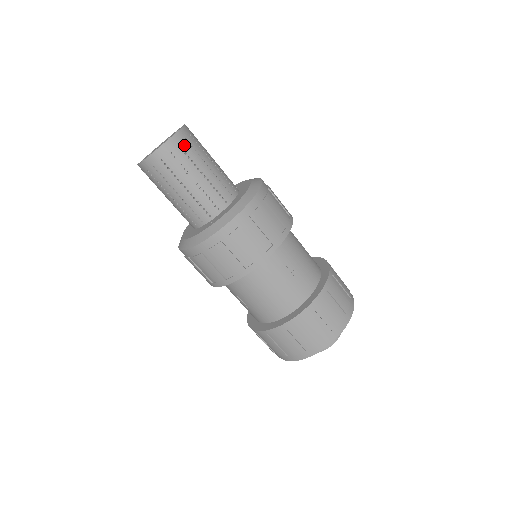
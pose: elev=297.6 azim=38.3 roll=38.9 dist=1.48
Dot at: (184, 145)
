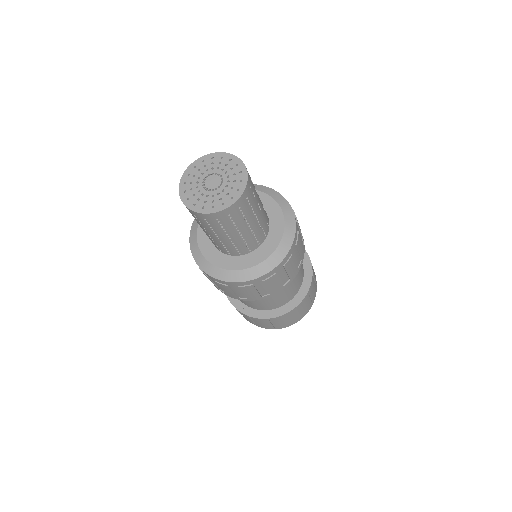
Dot at: (235, 214)
